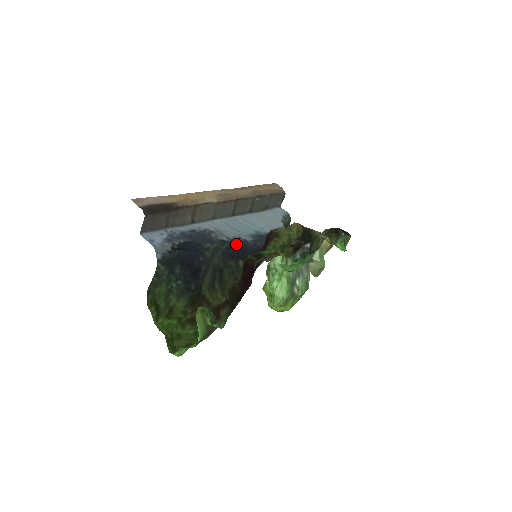
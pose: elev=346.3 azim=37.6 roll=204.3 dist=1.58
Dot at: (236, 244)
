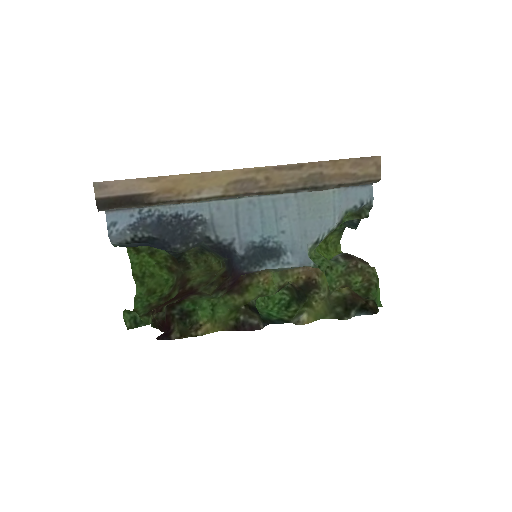
Dot at: (223, 247)
